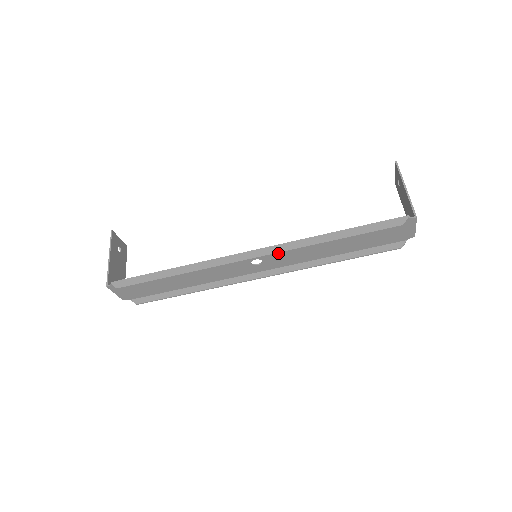
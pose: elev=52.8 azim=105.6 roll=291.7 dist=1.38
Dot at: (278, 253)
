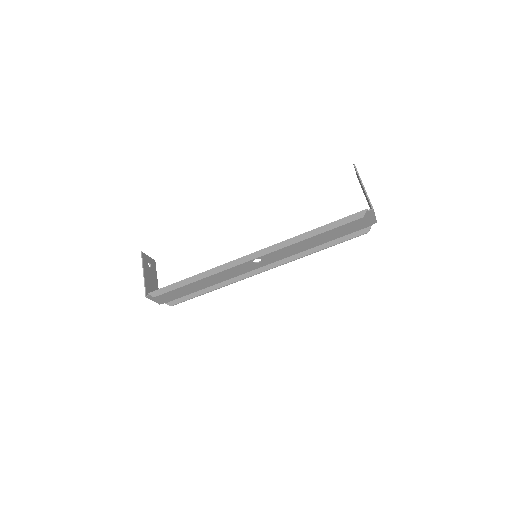
Dot at: occluded
